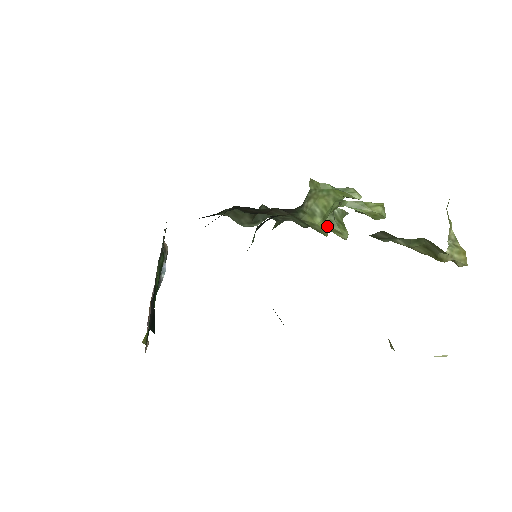
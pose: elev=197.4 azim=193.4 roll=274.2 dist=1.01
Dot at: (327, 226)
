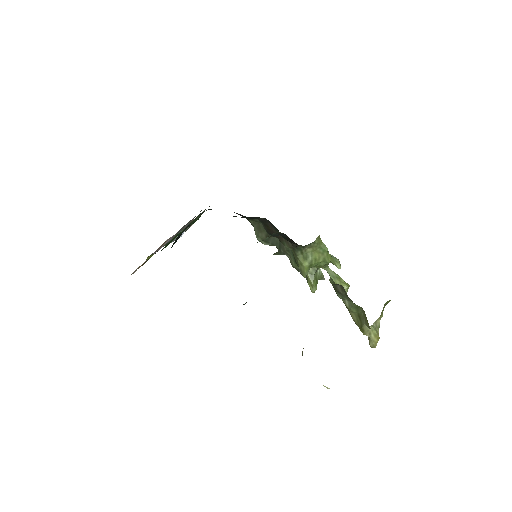
Dot at: (307, 276)
